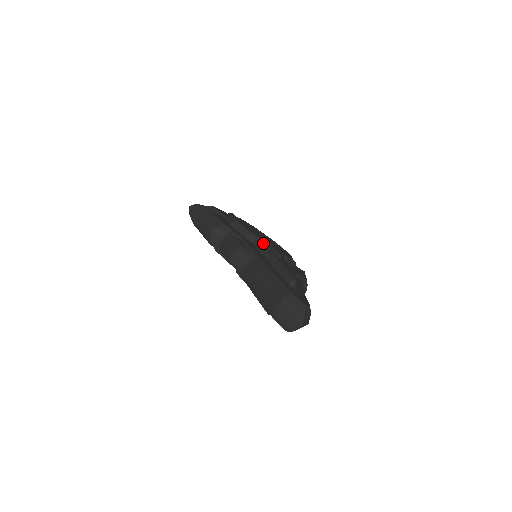
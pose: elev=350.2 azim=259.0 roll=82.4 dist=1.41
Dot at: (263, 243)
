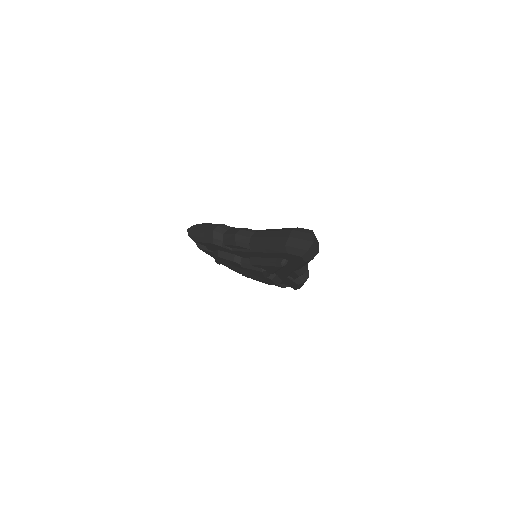
Dot at: occluded
